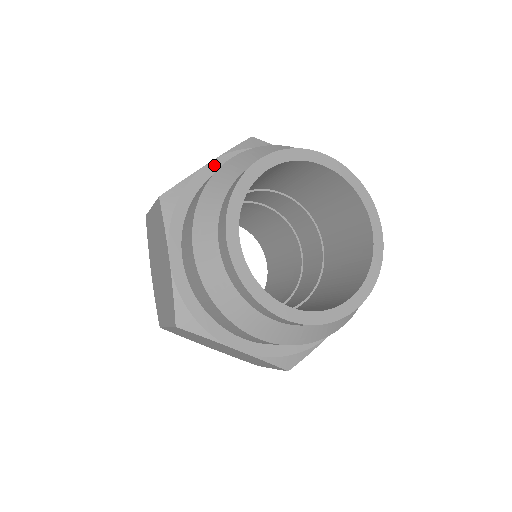
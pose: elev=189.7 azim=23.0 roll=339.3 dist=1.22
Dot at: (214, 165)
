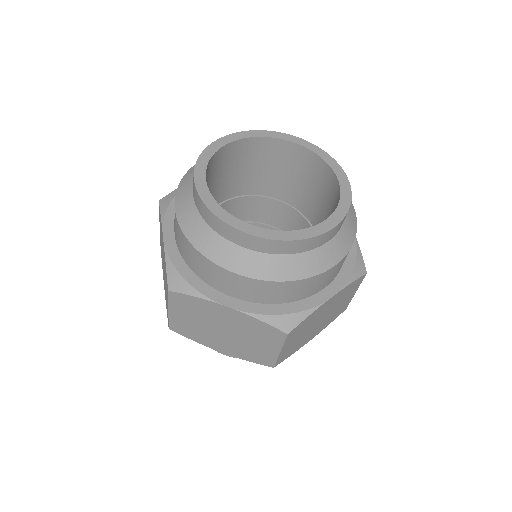
Dot at: occluded
